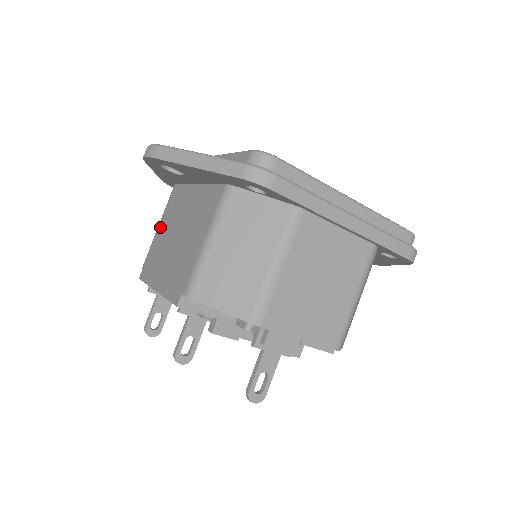
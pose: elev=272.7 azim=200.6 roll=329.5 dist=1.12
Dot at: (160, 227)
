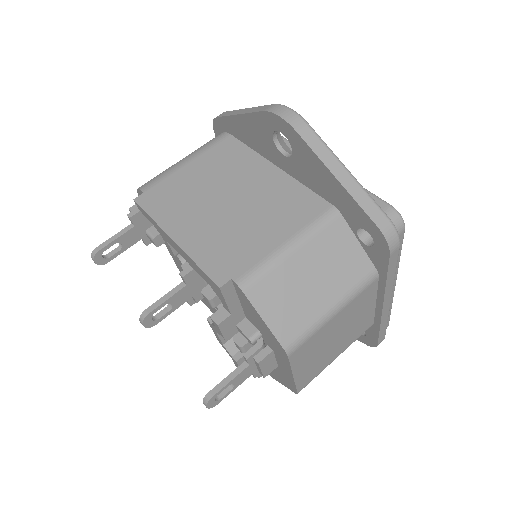
Dot at: (192, 165)
